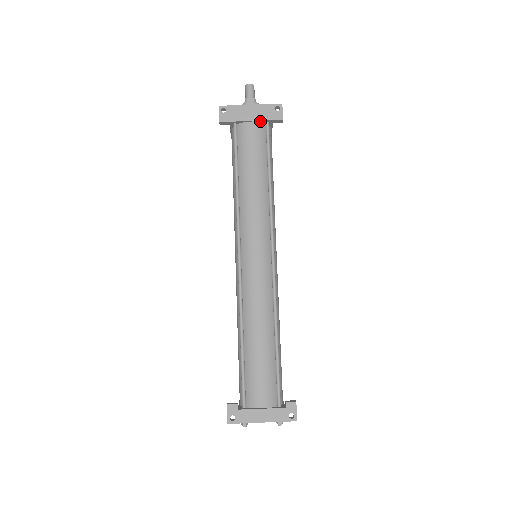
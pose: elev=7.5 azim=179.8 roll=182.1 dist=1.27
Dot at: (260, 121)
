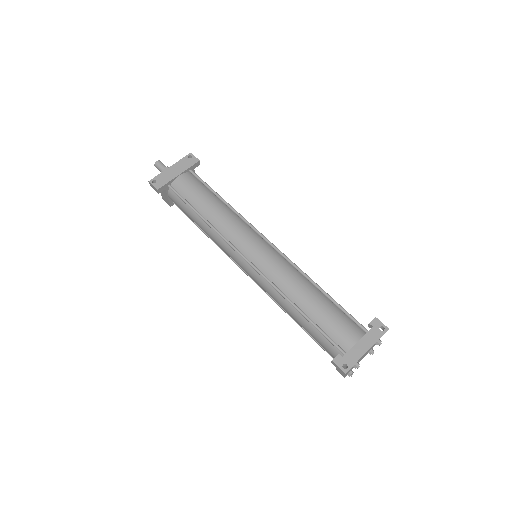
Dot at: (185, 172)
